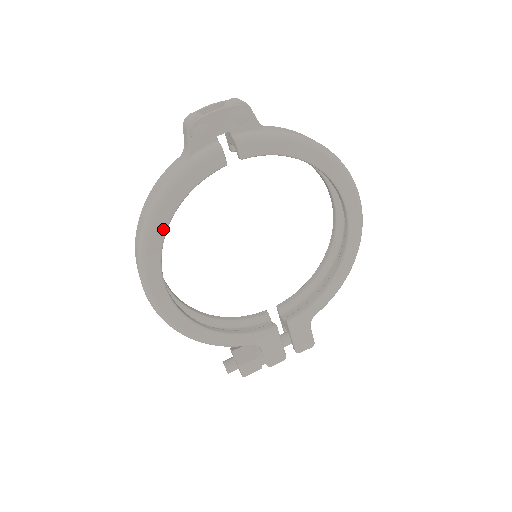
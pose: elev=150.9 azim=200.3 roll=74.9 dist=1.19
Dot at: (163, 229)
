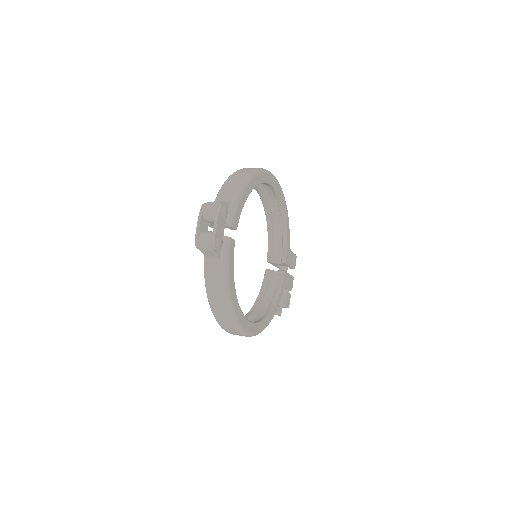
Dot at: (237, 303)
